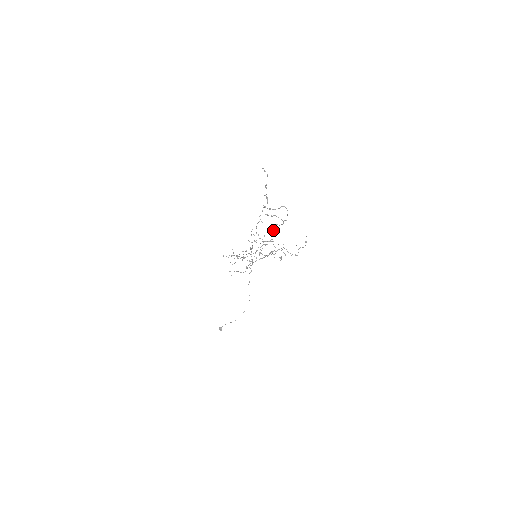
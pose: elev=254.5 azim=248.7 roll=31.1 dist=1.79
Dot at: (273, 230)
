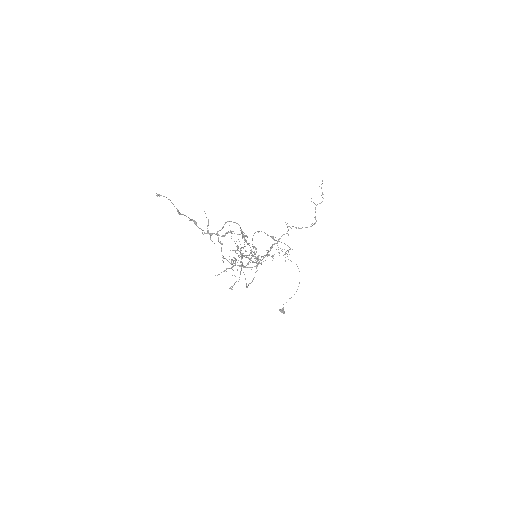
Dot at: occluded
